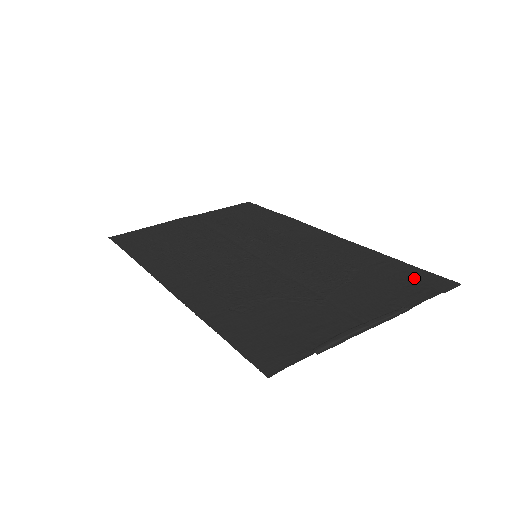
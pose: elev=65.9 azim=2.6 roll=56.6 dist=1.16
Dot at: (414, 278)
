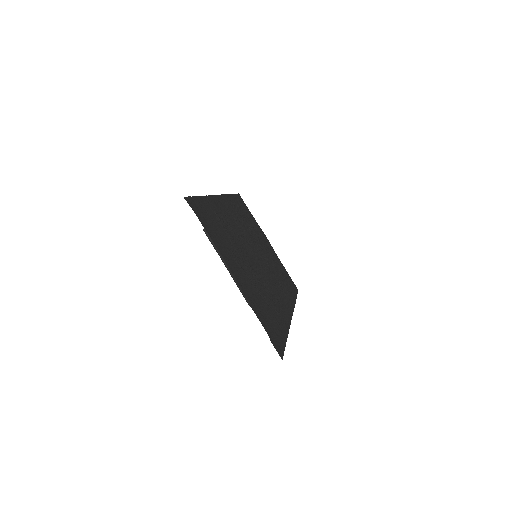
Dot at: (276, 334)
